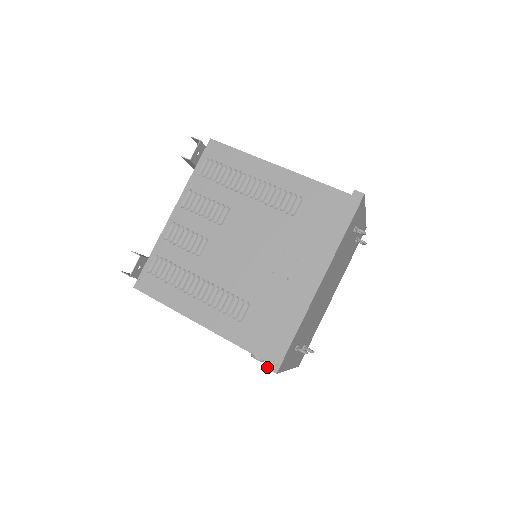
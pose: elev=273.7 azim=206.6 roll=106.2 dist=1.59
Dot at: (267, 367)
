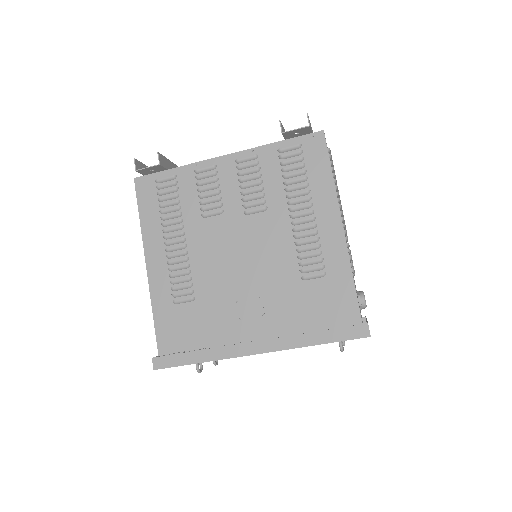
Dot at: (153, 358)
